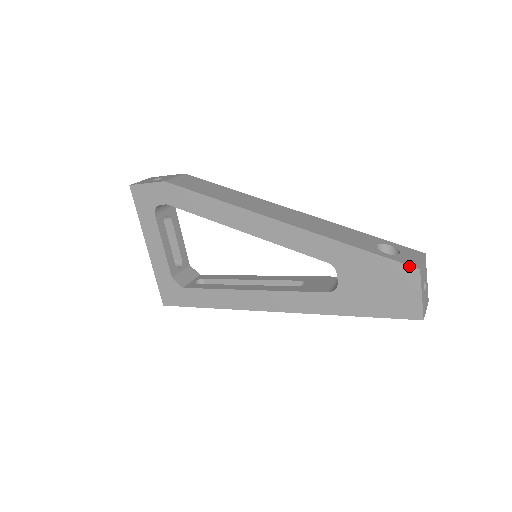
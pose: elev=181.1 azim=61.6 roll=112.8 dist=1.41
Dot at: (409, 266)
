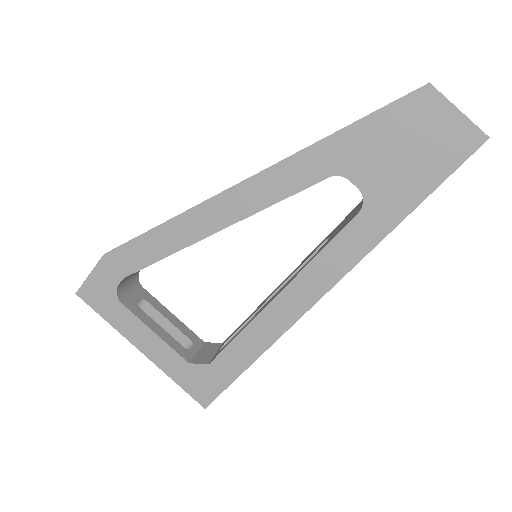
Dot at: (415, 91)
